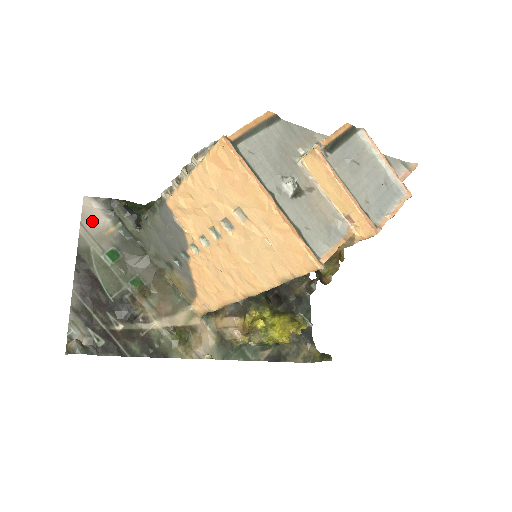
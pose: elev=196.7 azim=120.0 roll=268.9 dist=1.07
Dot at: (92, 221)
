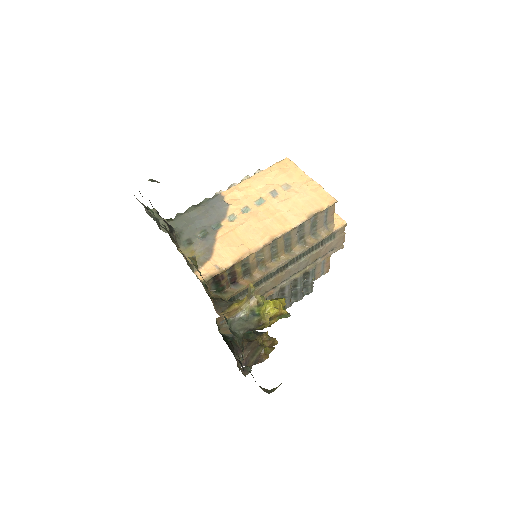
Dot at: occluded
